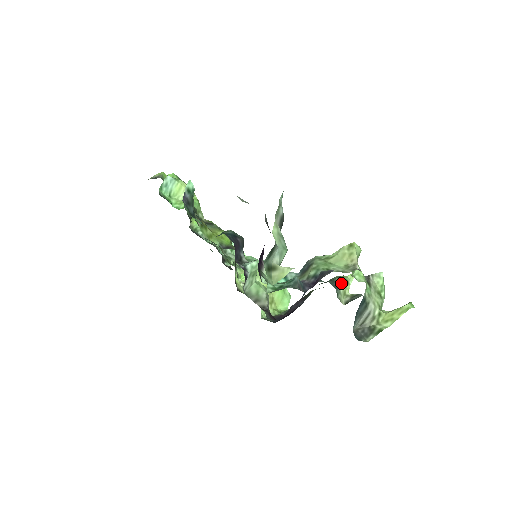
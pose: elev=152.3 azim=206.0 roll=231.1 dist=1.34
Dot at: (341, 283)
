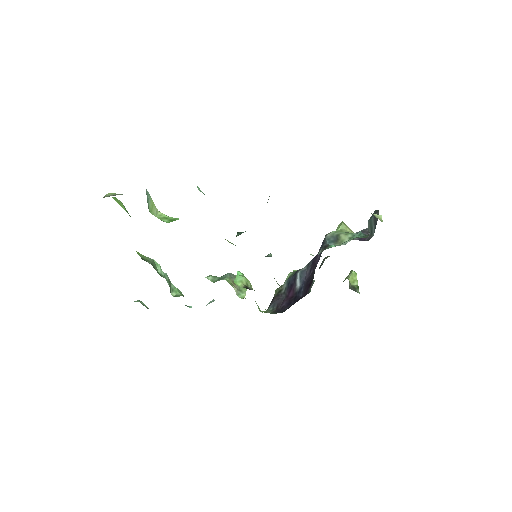
Dot at: occluded
